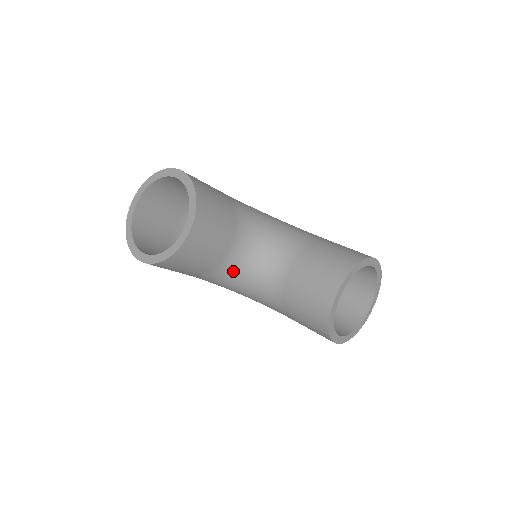
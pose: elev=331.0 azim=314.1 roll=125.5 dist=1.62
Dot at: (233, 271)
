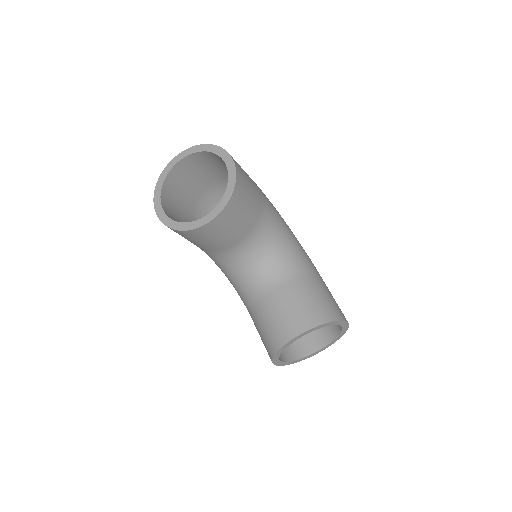
Dot at: (229, 261)
